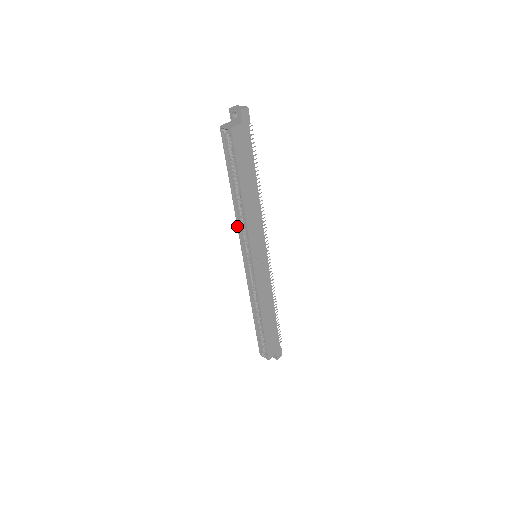
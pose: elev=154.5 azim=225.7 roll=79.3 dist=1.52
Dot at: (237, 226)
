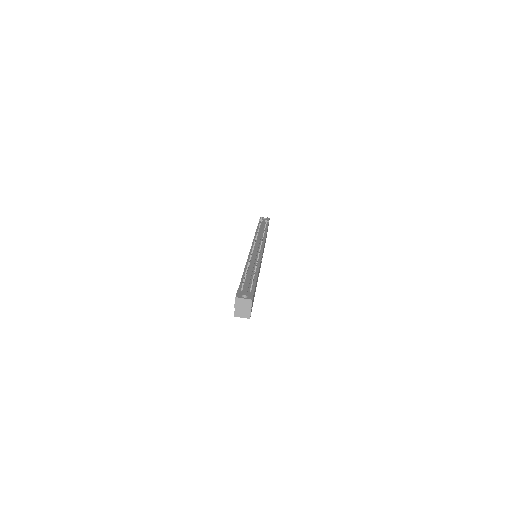
Dot at: occluded
